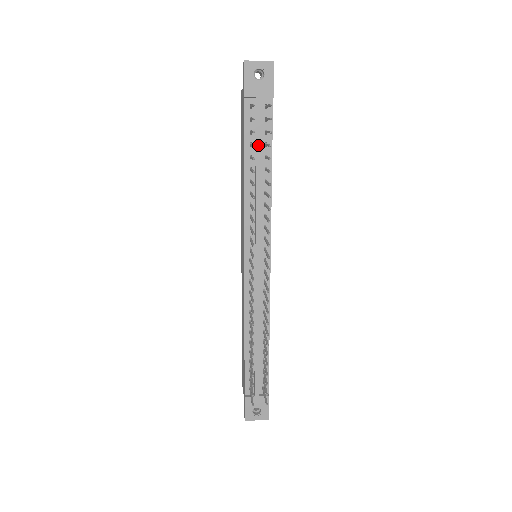
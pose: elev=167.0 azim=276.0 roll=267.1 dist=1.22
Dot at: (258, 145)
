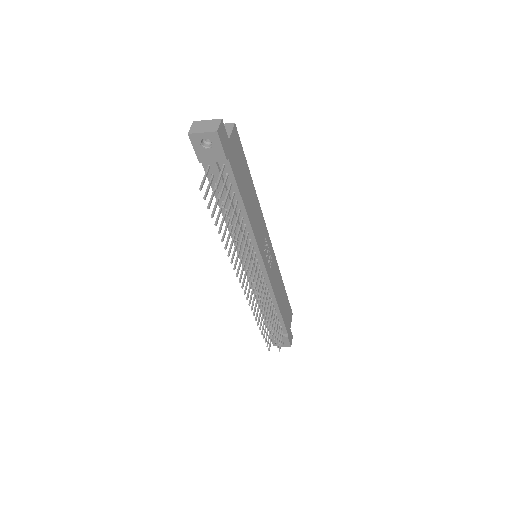
Dot at: occluded
